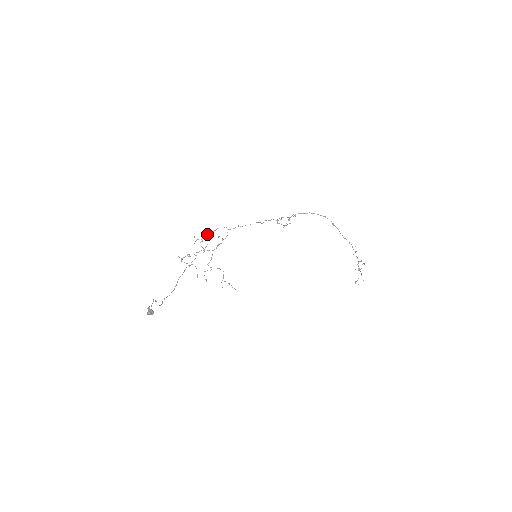
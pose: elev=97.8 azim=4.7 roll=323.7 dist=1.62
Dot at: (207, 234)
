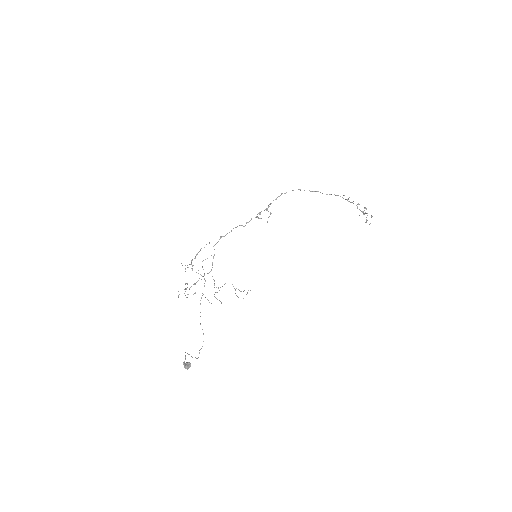
Dot at: (194, 258)
